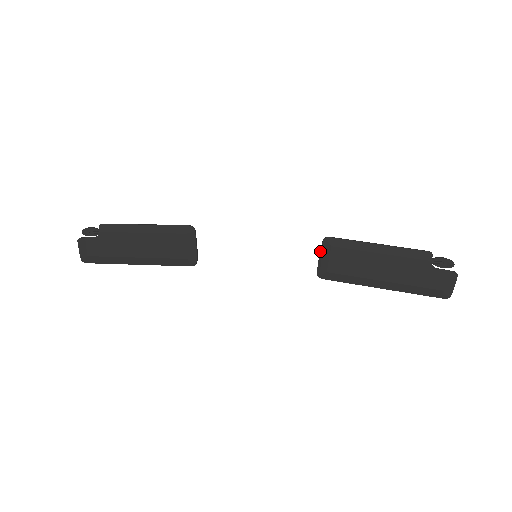
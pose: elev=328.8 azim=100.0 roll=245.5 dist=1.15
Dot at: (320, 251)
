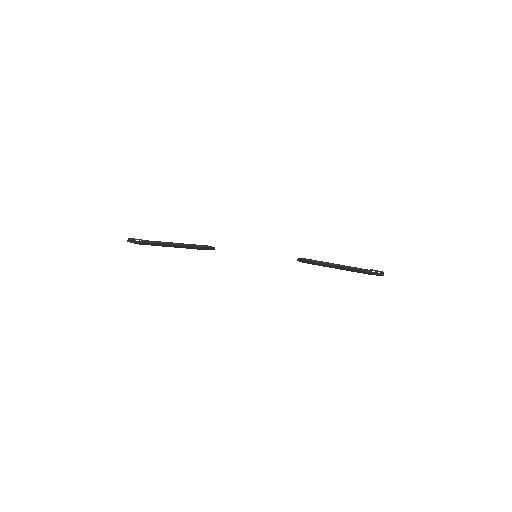
Dot at: (299, 260)
